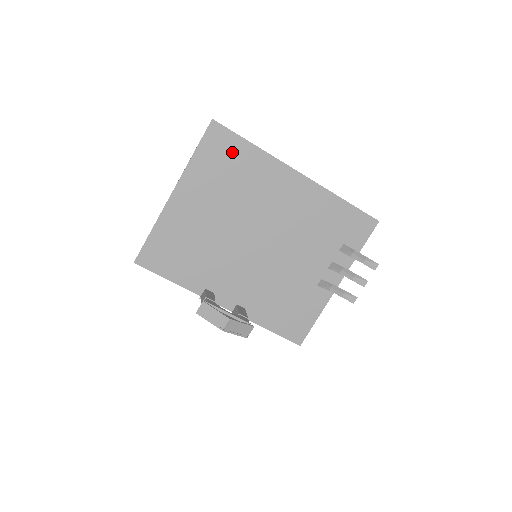
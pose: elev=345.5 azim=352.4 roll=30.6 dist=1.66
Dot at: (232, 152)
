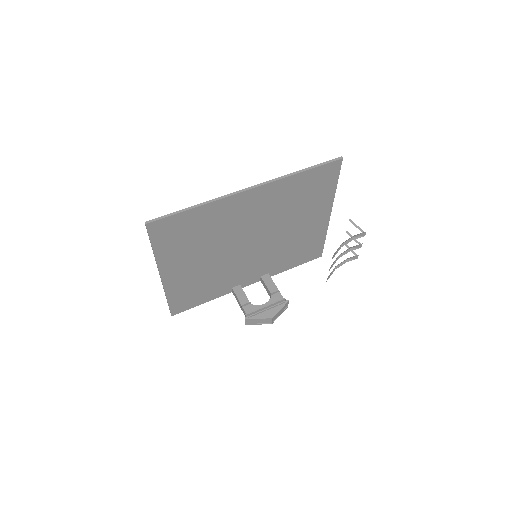
Dot at: (182, 225)
